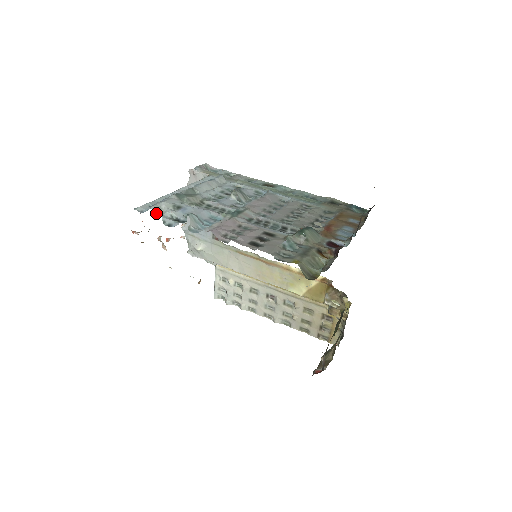
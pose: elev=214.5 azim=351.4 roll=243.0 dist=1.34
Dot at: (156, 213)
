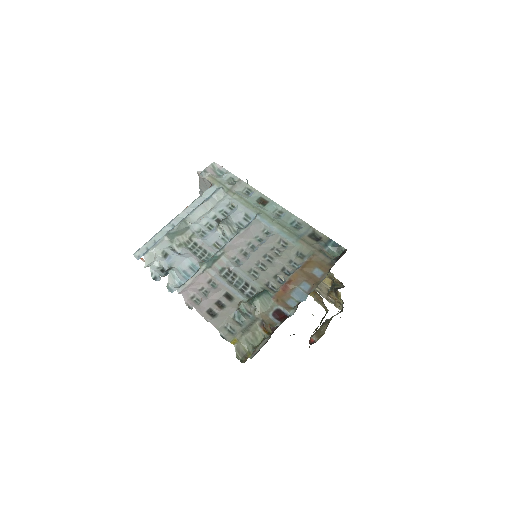
Dot at: (148, 261)
